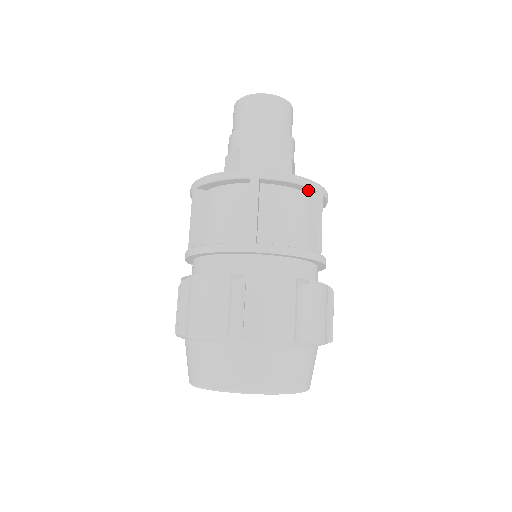
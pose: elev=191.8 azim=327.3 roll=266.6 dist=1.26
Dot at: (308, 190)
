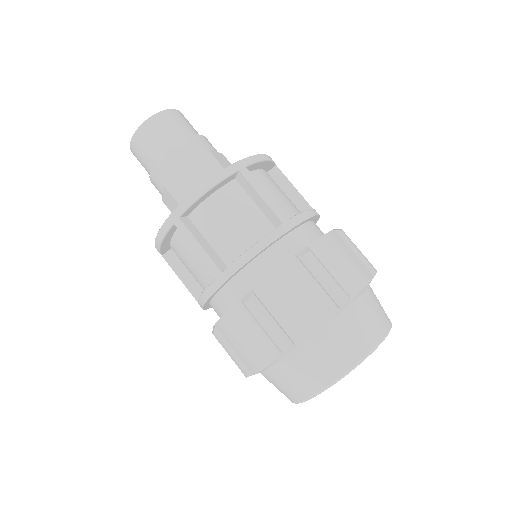
Dot at: (270, 167)
